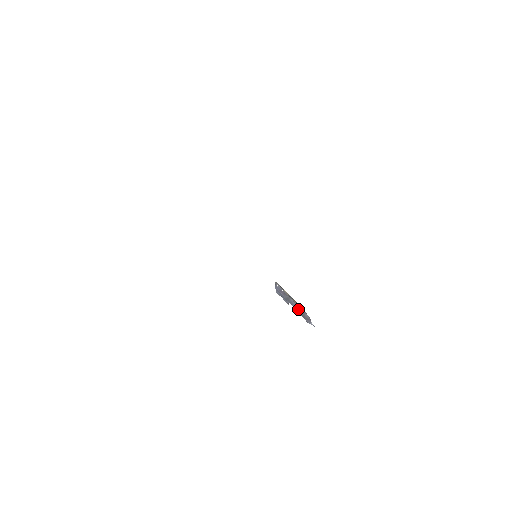
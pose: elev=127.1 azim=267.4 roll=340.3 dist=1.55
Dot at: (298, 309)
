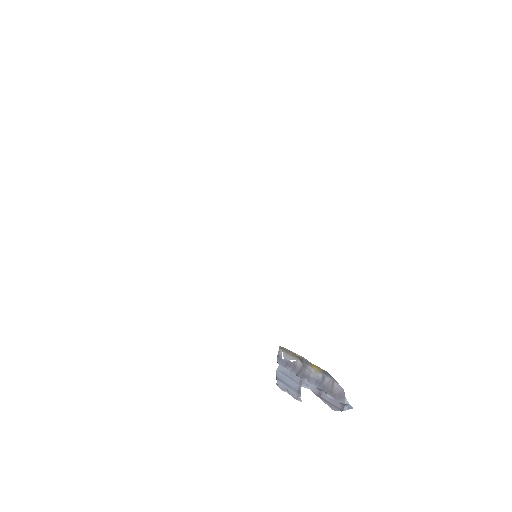
Dot at: (320, 383)
